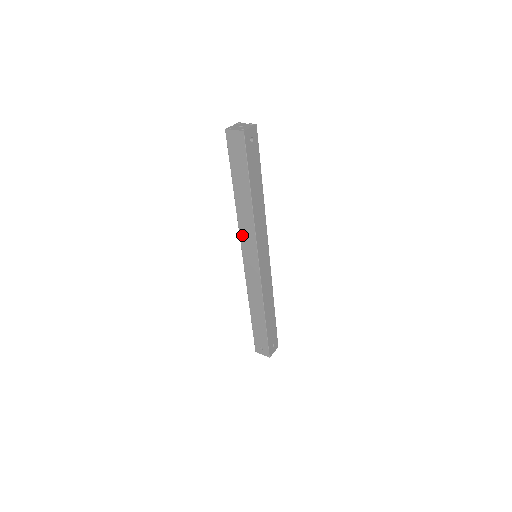
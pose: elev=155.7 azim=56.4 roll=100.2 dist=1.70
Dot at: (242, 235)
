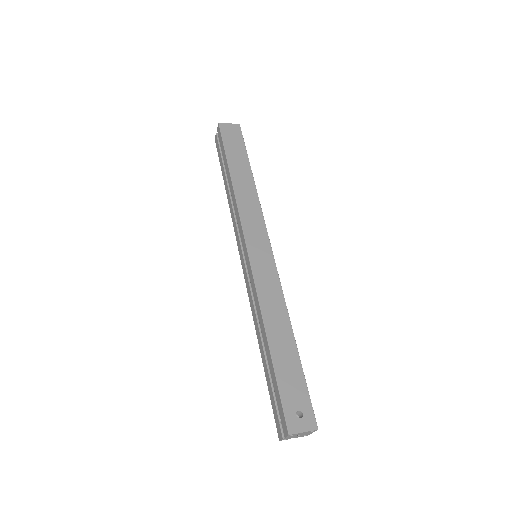
Dot at: (244, 218)
